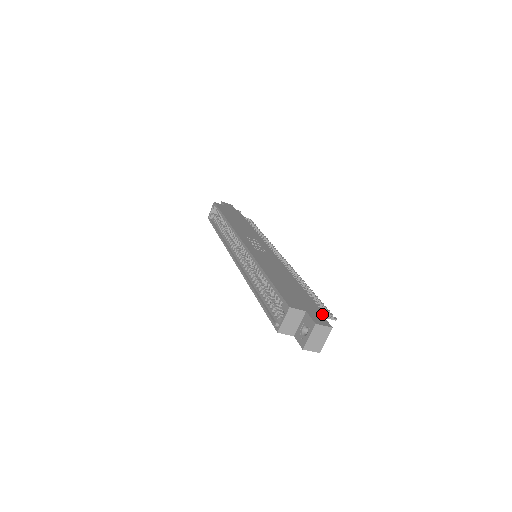
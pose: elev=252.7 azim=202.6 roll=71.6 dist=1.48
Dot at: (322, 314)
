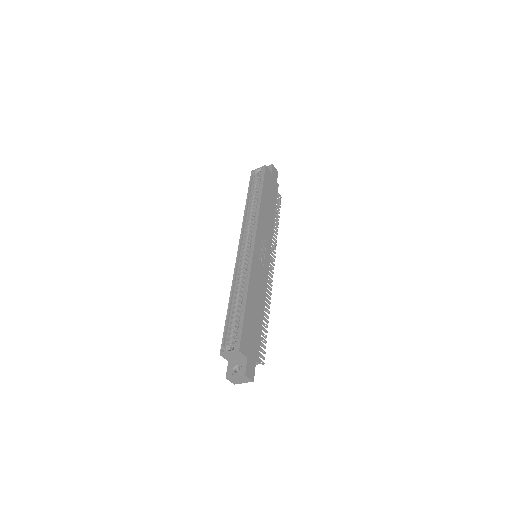
Dot at: (257, 362)
